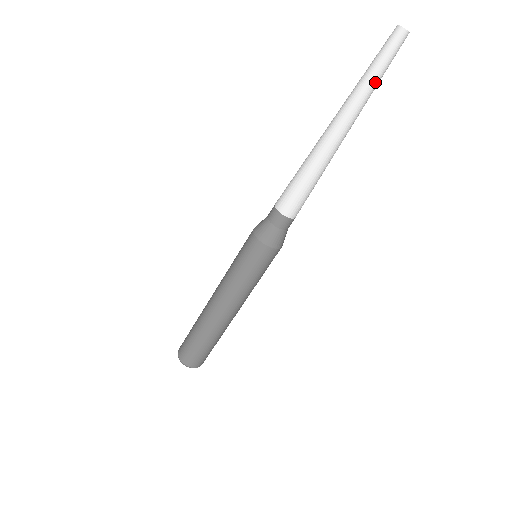
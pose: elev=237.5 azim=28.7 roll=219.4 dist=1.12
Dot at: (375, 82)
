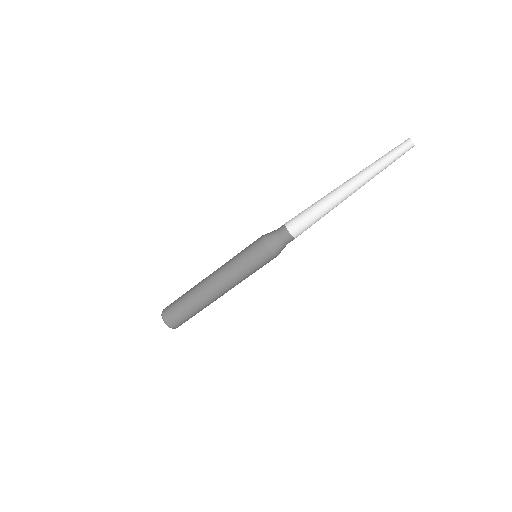
Dot at: (382, 166)
